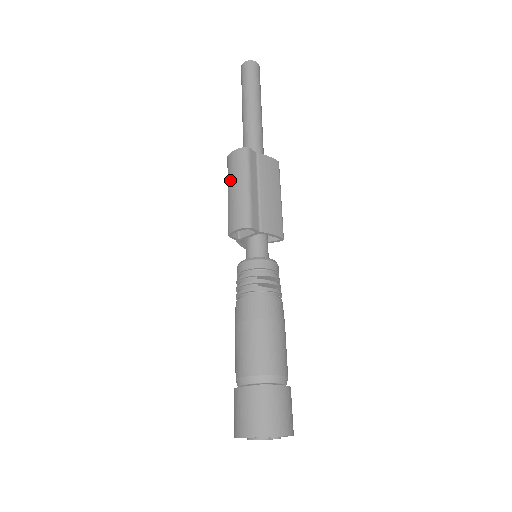
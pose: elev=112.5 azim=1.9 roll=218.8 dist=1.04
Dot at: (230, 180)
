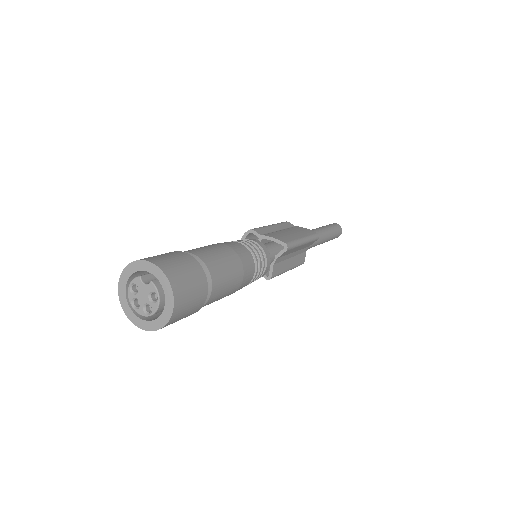
Dot at: occluded
